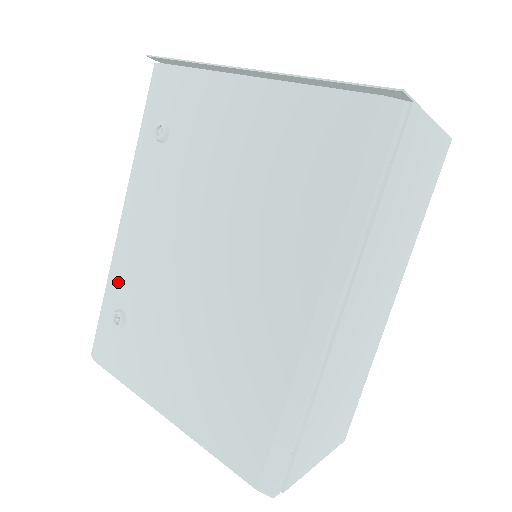
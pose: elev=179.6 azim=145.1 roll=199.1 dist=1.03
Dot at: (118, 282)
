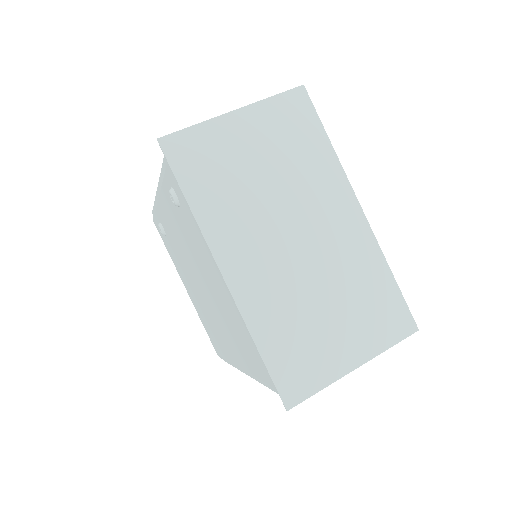
Dot at: (159, 215)
